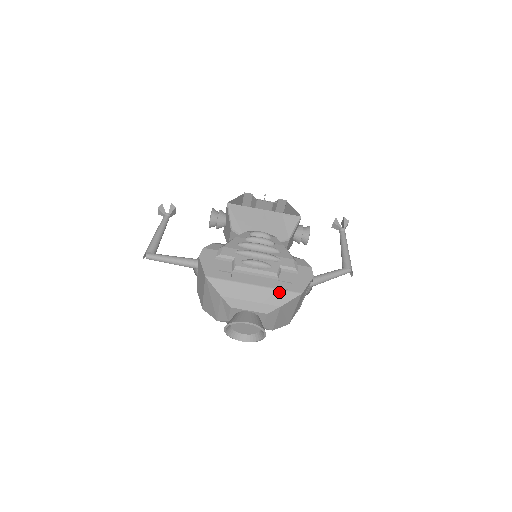
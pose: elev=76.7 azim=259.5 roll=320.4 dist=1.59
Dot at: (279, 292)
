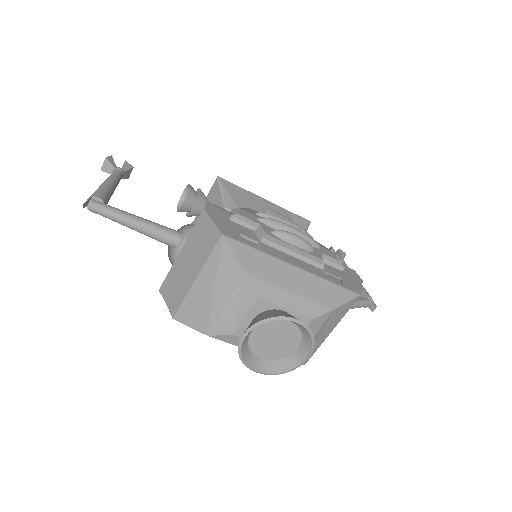
Dot at: (331, 286)
